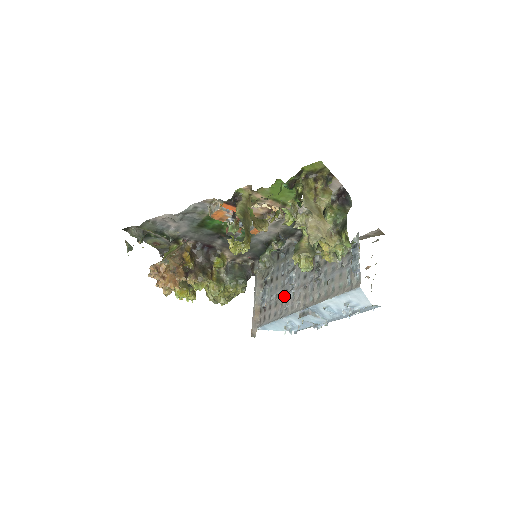
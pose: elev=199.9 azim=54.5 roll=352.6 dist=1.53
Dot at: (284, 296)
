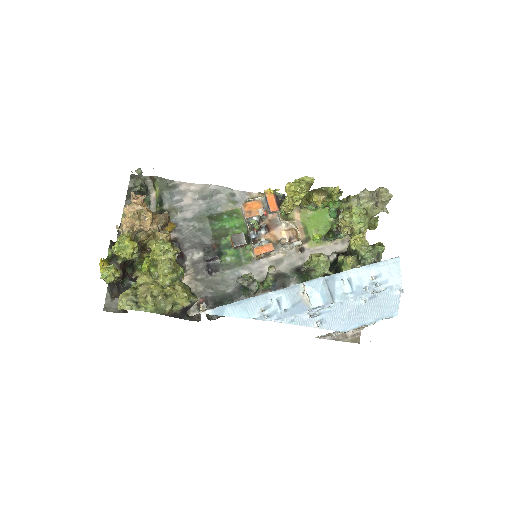
Dot at: occluded
